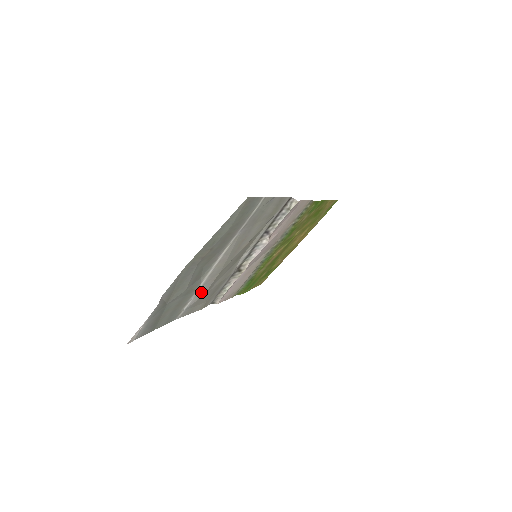
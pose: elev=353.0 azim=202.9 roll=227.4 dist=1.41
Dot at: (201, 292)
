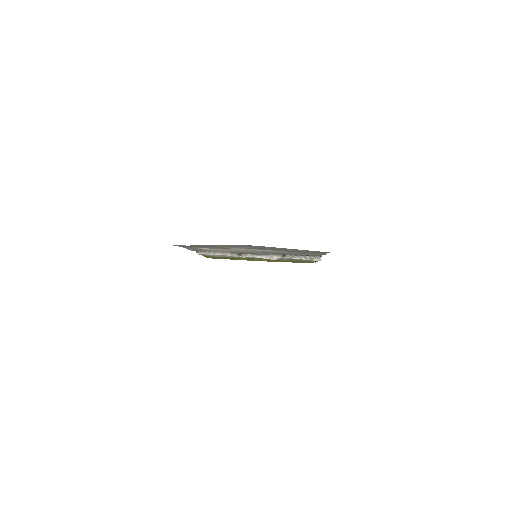
Dot at: (218, 250)
